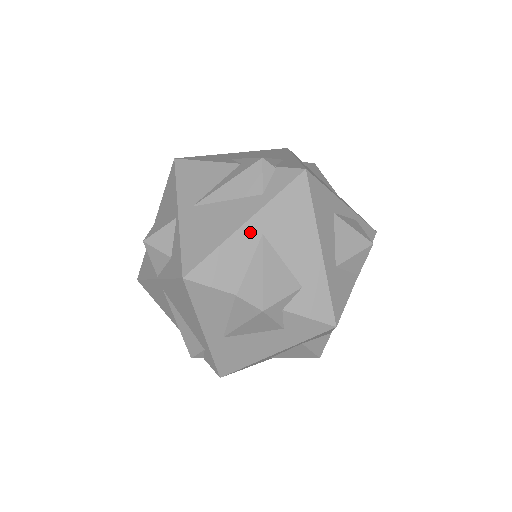
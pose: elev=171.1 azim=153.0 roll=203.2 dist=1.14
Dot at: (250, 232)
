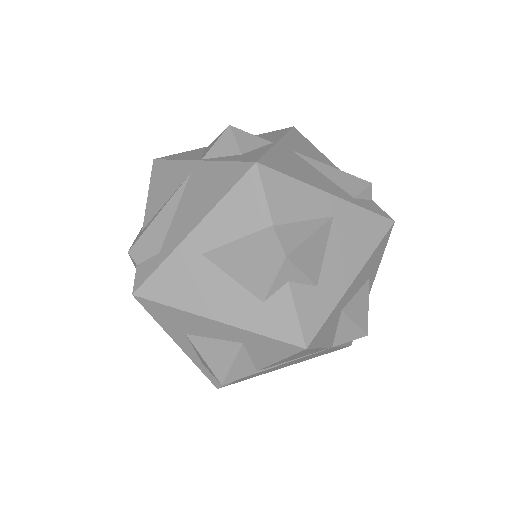
Dot at: (328, 203)
